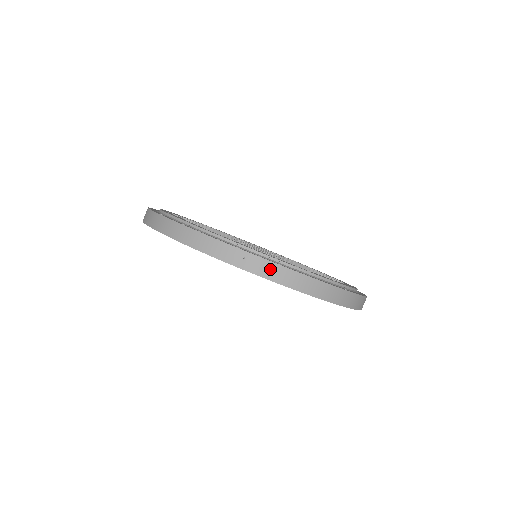
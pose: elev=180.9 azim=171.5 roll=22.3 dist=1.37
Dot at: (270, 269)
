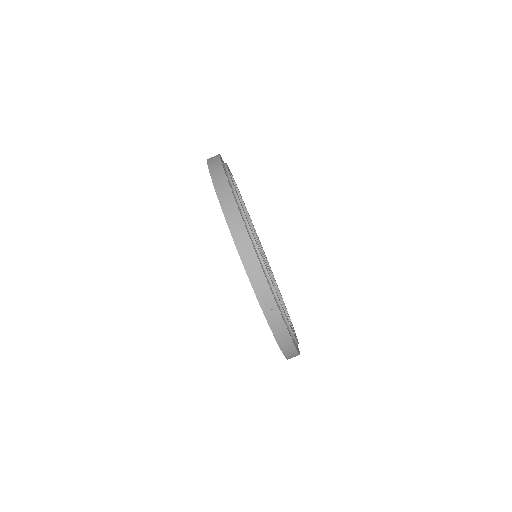
Dot at: (280, 327)
